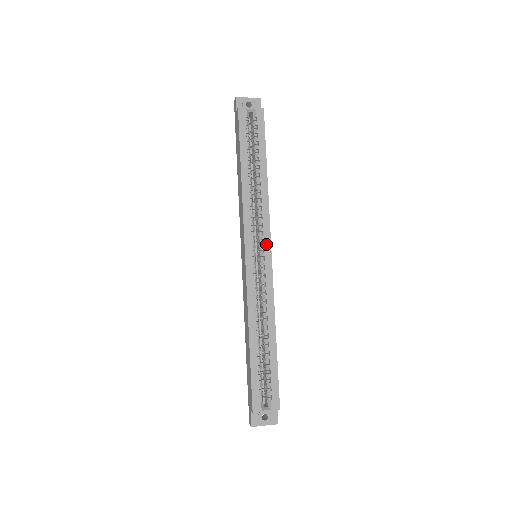
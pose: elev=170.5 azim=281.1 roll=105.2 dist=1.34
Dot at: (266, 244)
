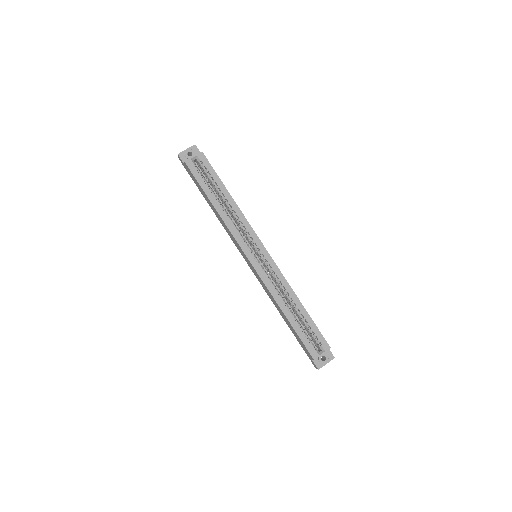
Dot at: (258, 245)
